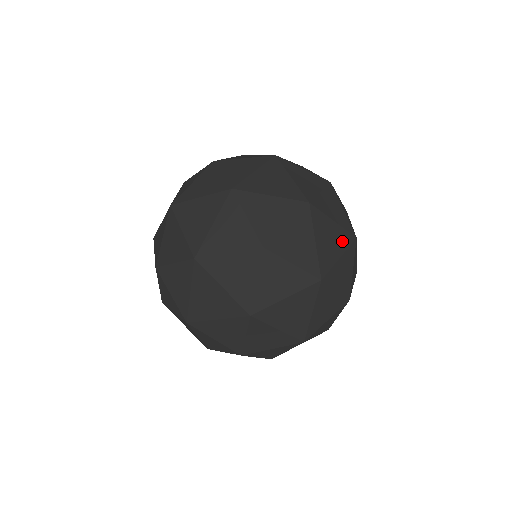
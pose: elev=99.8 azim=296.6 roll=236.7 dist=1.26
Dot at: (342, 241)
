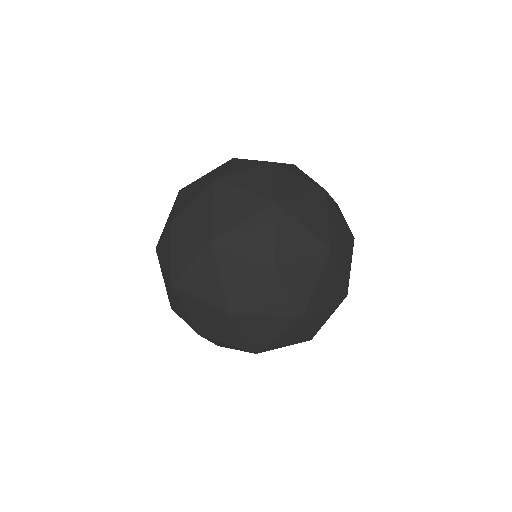
Dot at: (318, 230)
